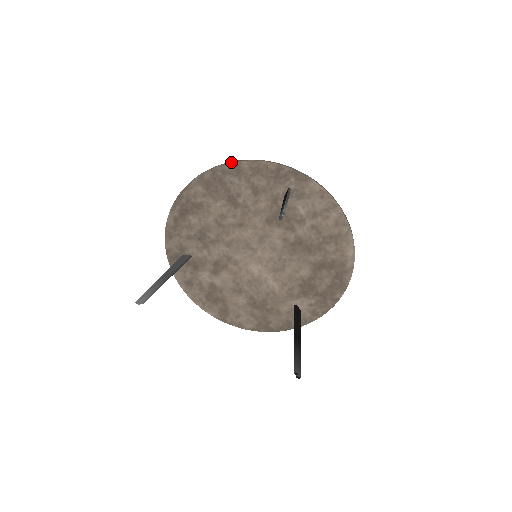
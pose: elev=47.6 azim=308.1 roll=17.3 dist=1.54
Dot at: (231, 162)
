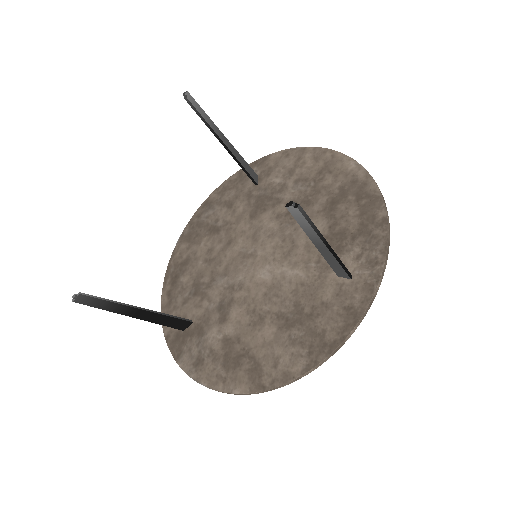
Dot at: (202, 204)
